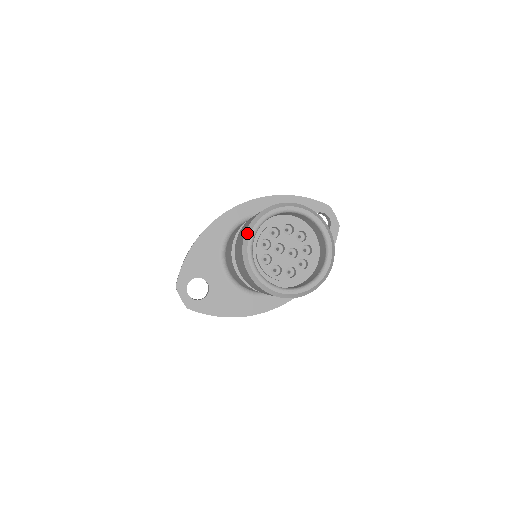
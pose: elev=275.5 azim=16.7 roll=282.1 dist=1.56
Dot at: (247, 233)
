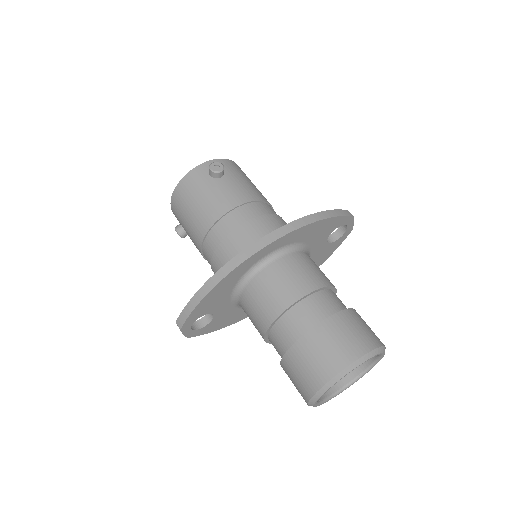
Dot at: (323, 389)
